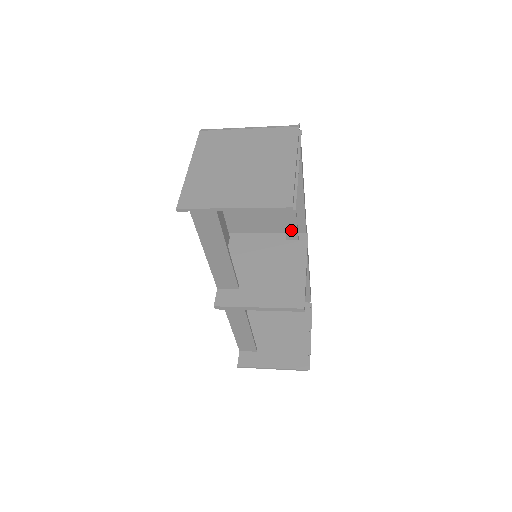
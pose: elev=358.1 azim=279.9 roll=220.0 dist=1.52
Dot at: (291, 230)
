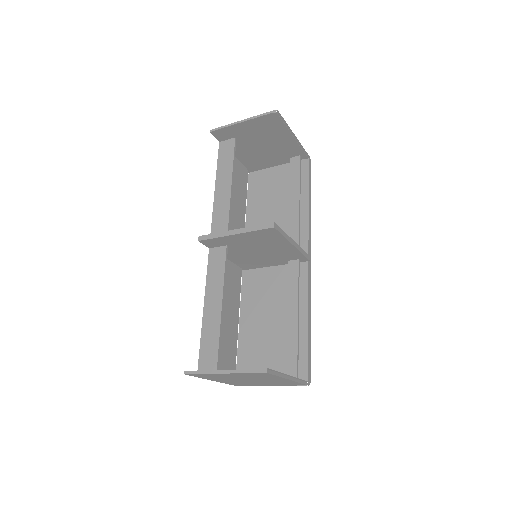
Dot at: occluded
